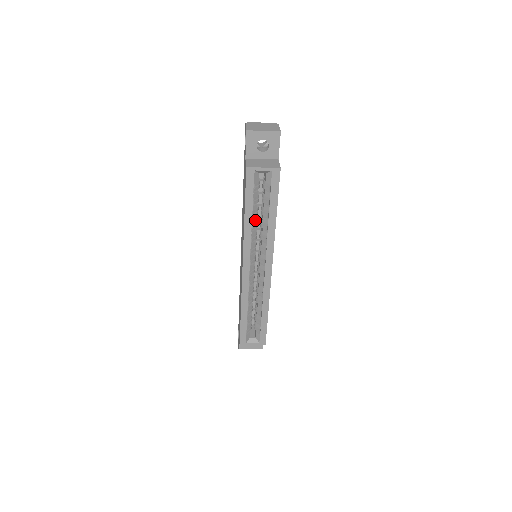
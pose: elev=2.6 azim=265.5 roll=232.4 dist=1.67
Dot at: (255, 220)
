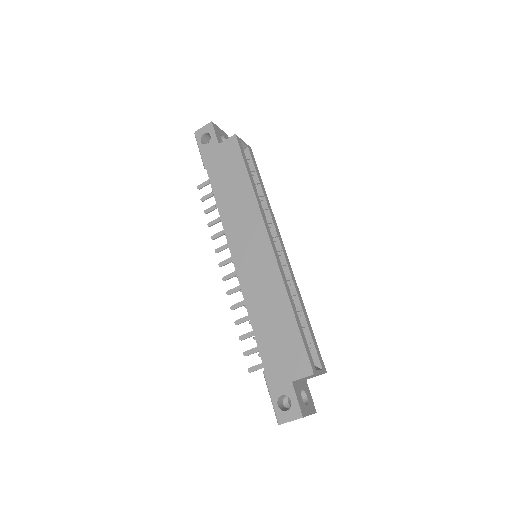
Dot at: occluded
